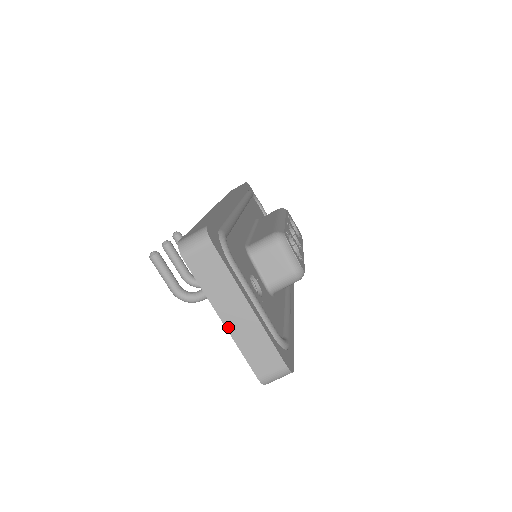
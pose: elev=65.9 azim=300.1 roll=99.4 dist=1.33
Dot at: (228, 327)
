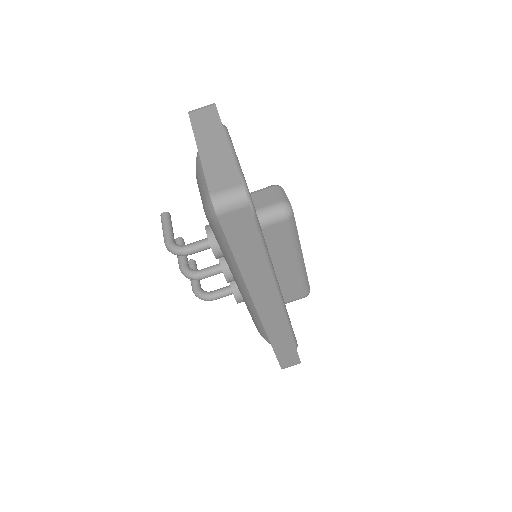
Dot at: (201, 154)
